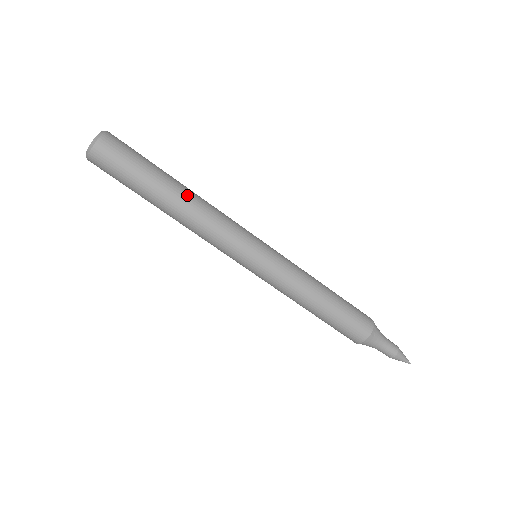
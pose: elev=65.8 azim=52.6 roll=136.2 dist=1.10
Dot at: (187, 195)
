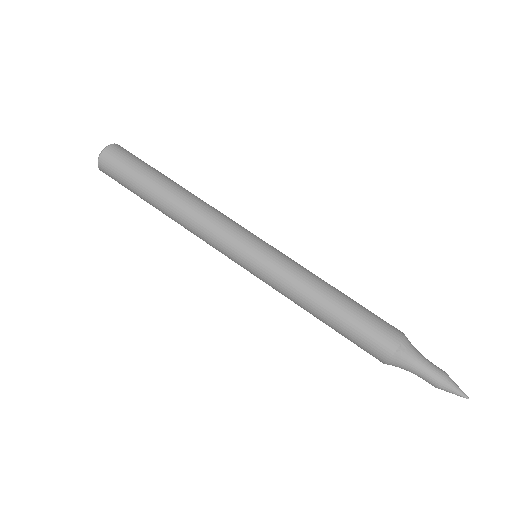
Dot at: (179, 196)
